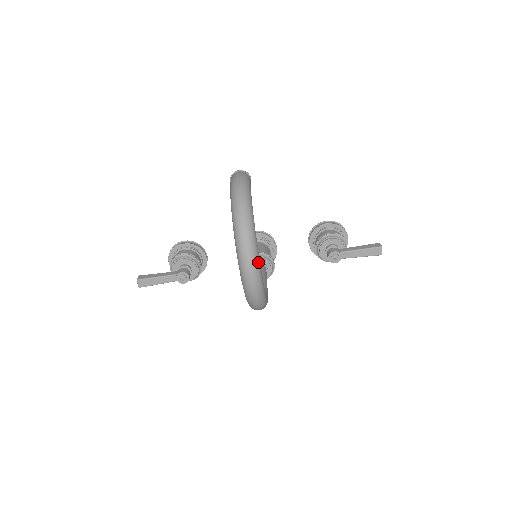
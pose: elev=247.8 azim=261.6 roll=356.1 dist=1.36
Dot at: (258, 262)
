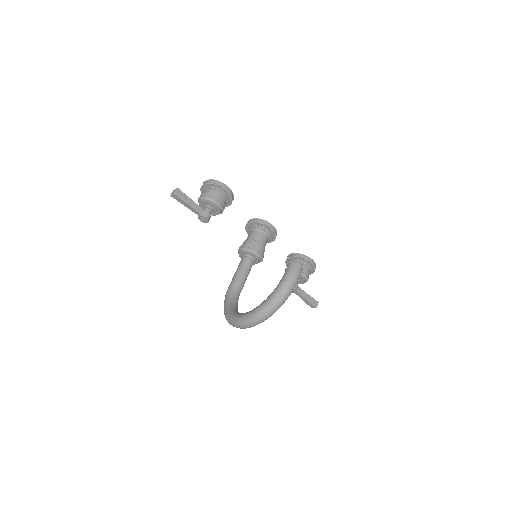
Dot at: occluded
